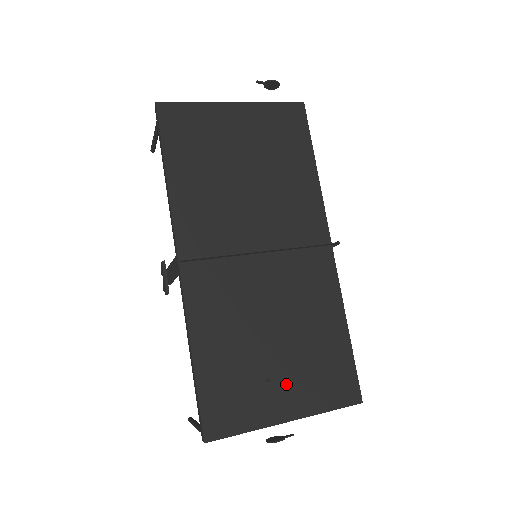
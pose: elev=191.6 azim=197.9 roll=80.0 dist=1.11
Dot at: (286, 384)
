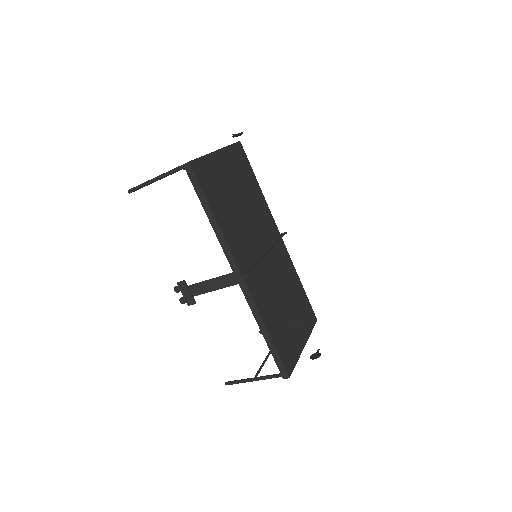
Dot at: (297, 326)
